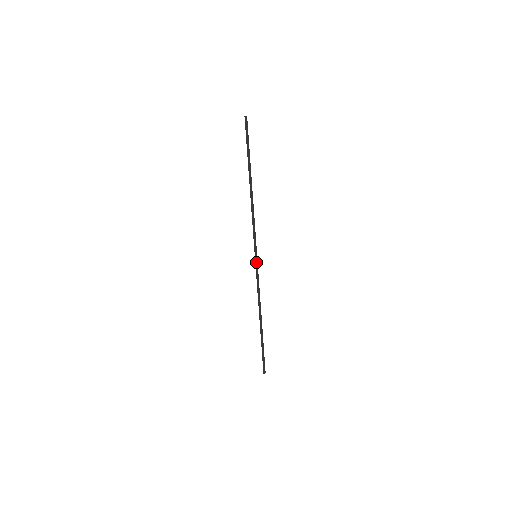
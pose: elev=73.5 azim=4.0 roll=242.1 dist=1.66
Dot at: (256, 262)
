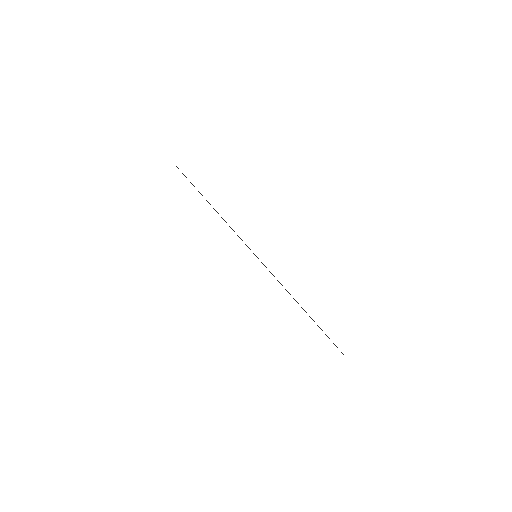
Dot at: occluded
